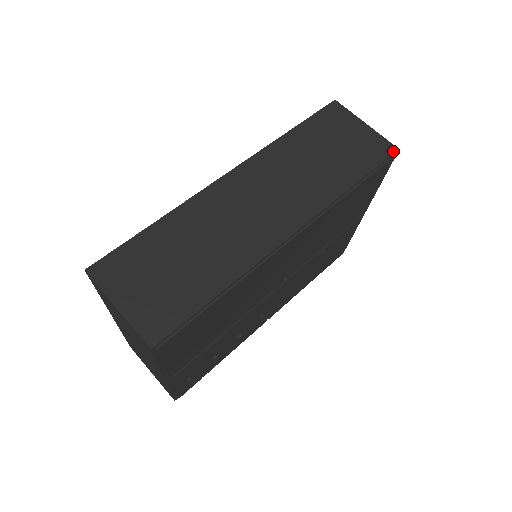
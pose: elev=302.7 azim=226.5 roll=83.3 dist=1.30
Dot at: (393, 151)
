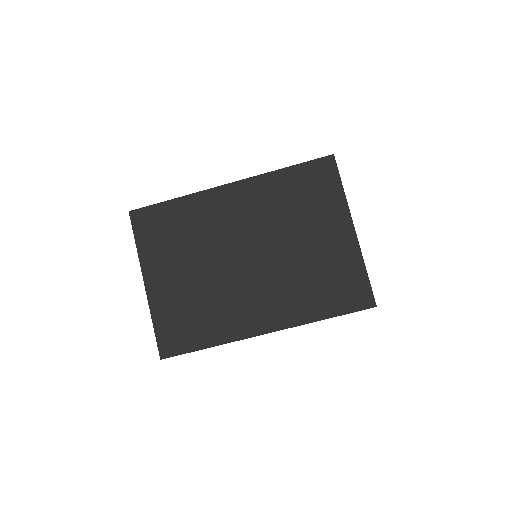
Dot at: occluded
